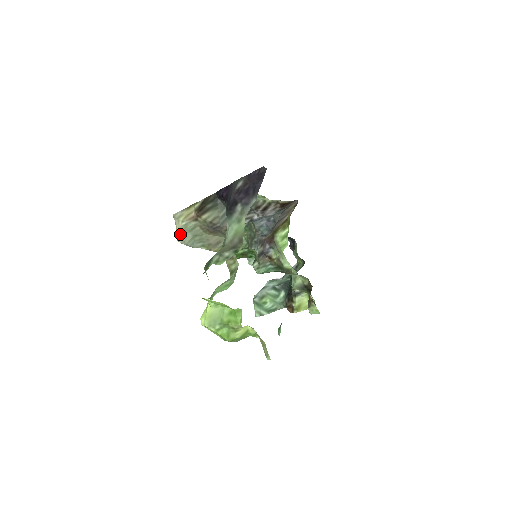
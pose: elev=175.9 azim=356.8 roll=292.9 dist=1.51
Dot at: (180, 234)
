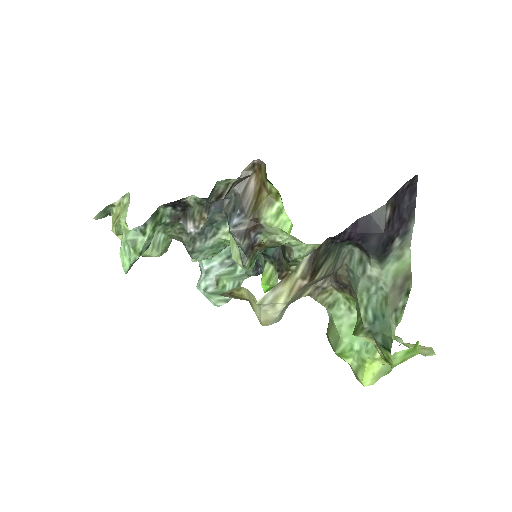
Dot at: (277, 318)
